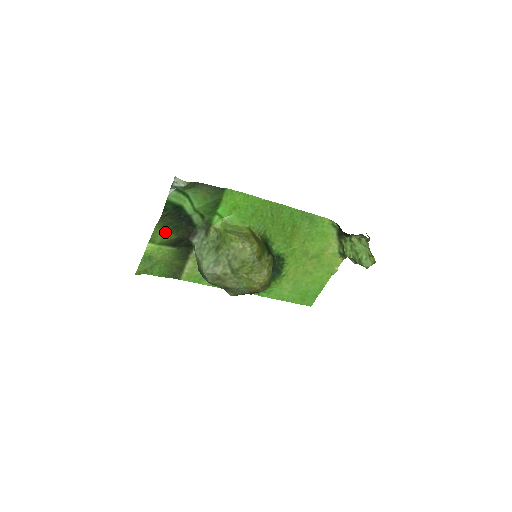
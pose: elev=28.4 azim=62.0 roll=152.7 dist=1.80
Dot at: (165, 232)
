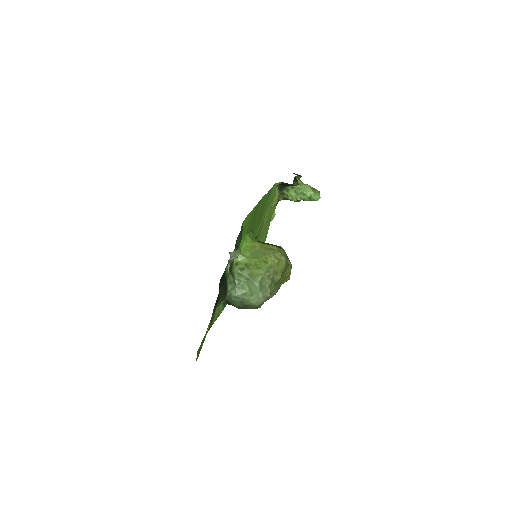
Dot at: occluded
